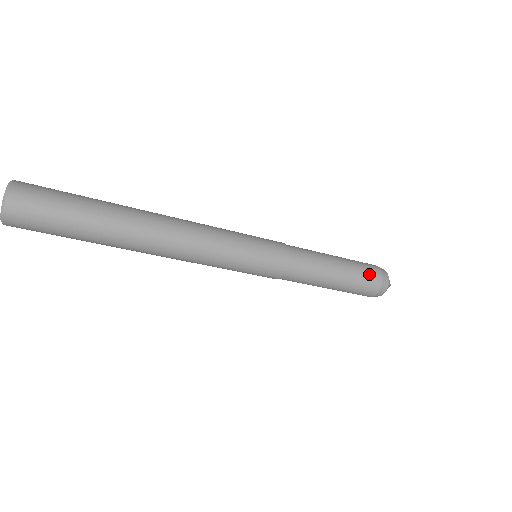
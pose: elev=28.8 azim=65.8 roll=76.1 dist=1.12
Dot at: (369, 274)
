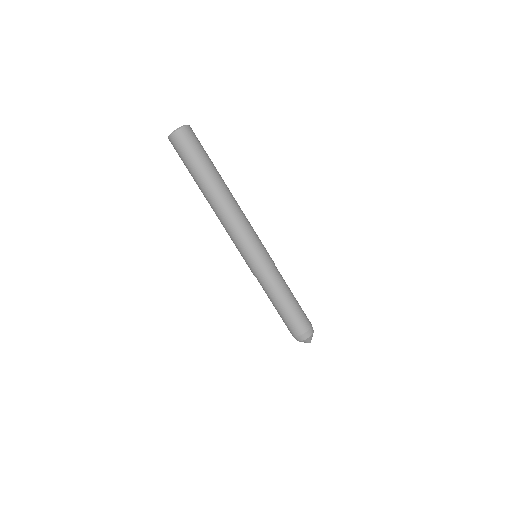
Dot at: occluded
